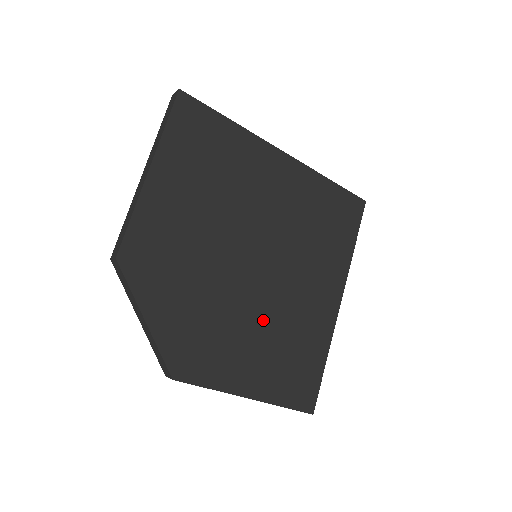
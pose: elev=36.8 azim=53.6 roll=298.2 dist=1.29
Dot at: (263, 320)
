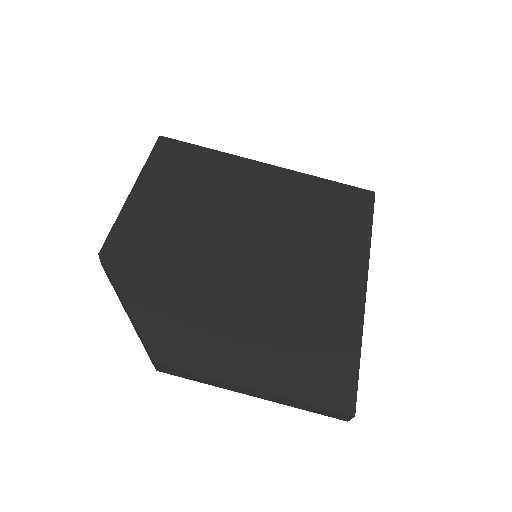
Dot at: (263, 305)
